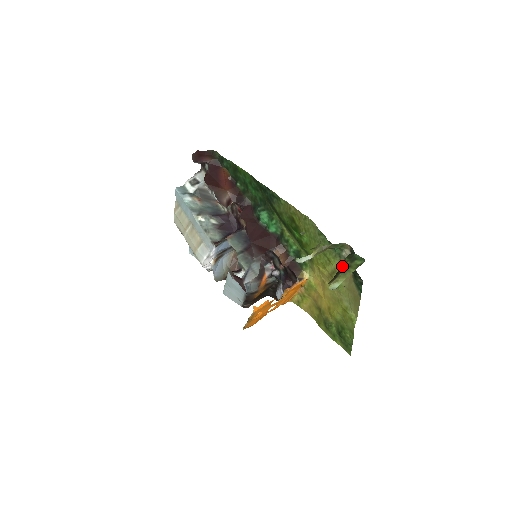
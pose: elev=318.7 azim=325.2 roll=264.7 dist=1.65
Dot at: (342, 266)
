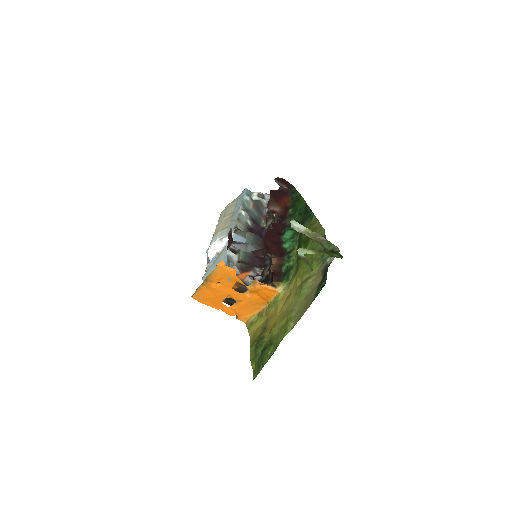
Dot at: occluded
